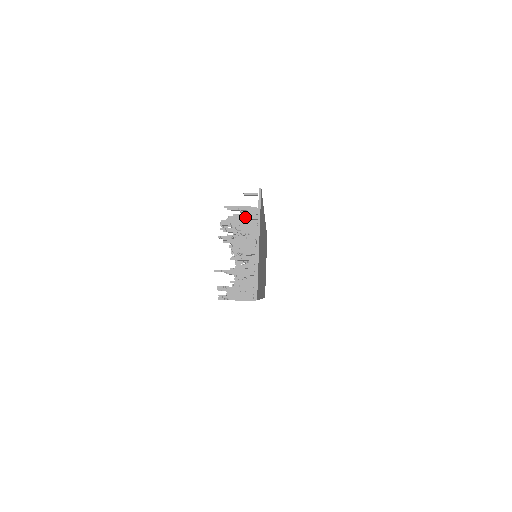
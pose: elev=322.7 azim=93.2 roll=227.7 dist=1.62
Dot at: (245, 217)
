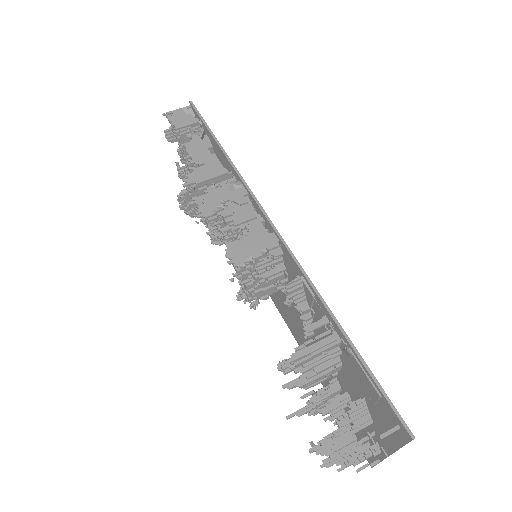
Dot at: (318, 354)
